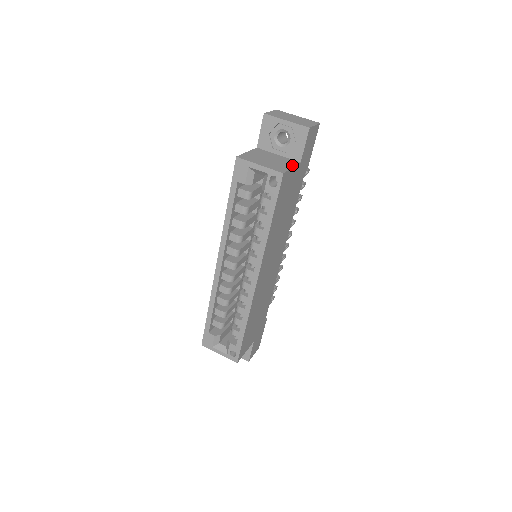
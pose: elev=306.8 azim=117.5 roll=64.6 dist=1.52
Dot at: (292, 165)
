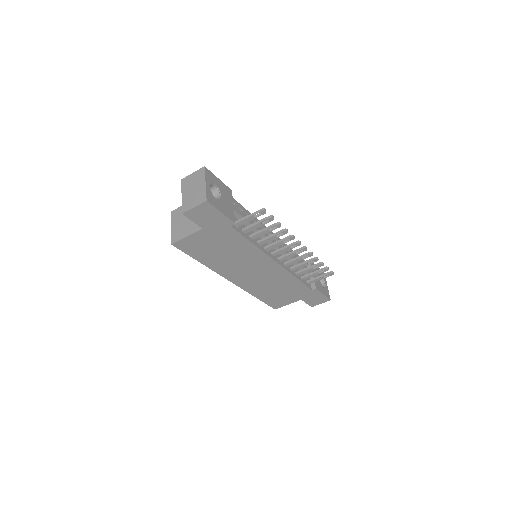
Dot at: (190, 233)
